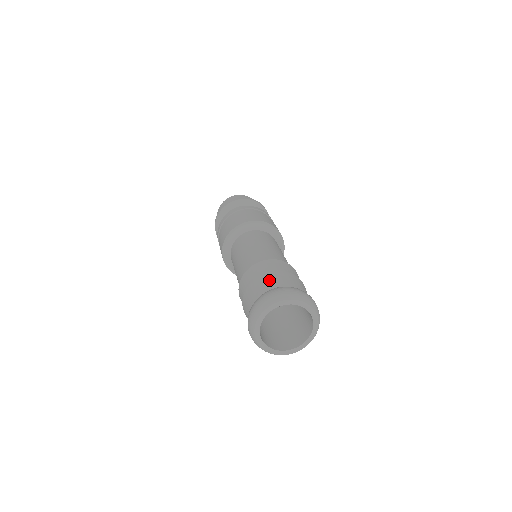
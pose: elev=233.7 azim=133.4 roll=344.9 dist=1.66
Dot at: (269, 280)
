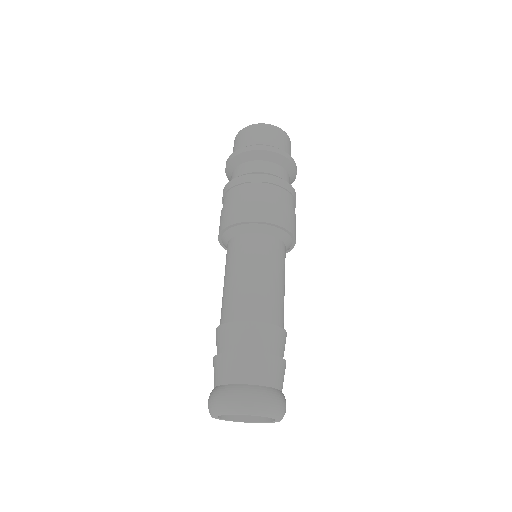
Dot at: (225, 367)
